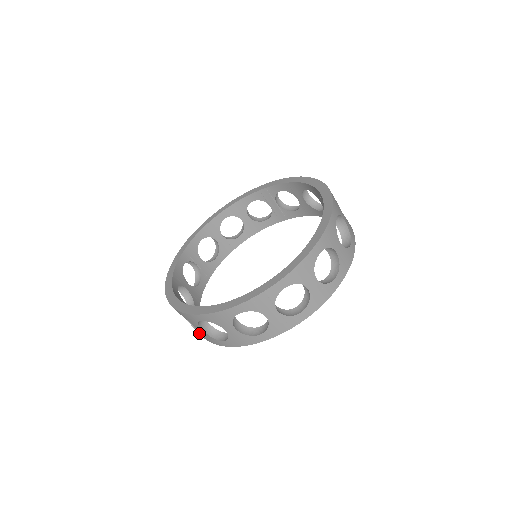
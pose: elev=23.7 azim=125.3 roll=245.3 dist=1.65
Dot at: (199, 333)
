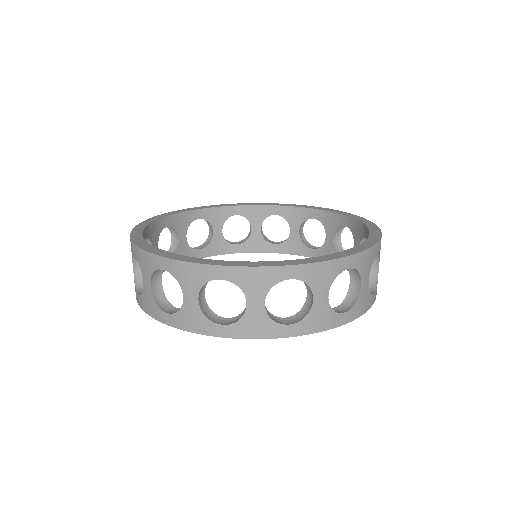
Dot at: (173, 313)
